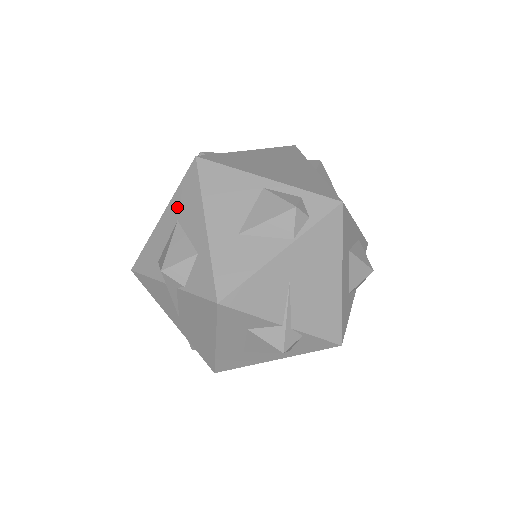
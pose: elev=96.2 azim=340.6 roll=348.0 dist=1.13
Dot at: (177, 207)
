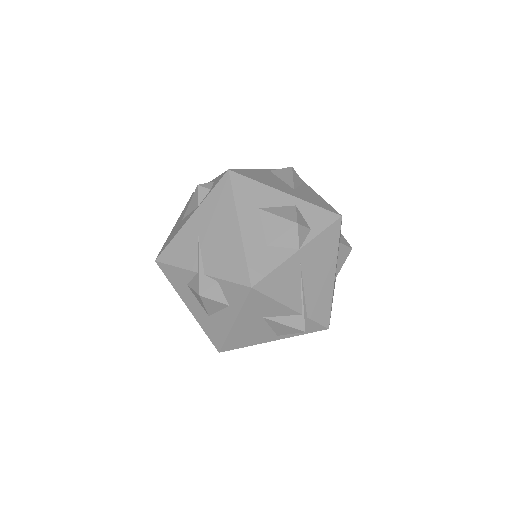
Dot at: occluded
